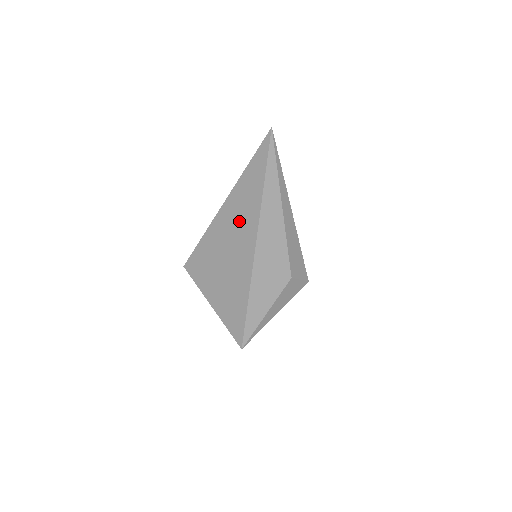
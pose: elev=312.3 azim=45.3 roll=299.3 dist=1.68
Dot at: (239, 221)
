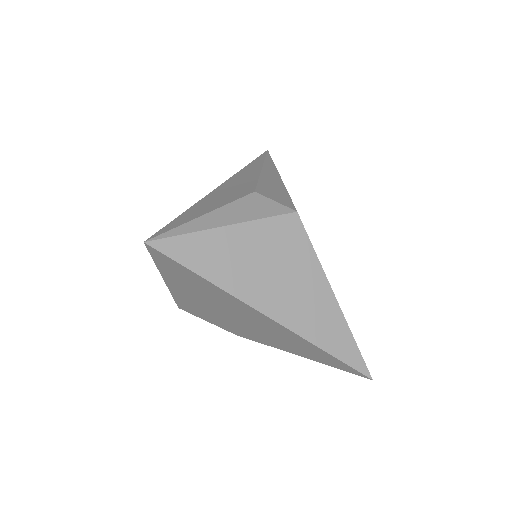
Dot at: occluded
